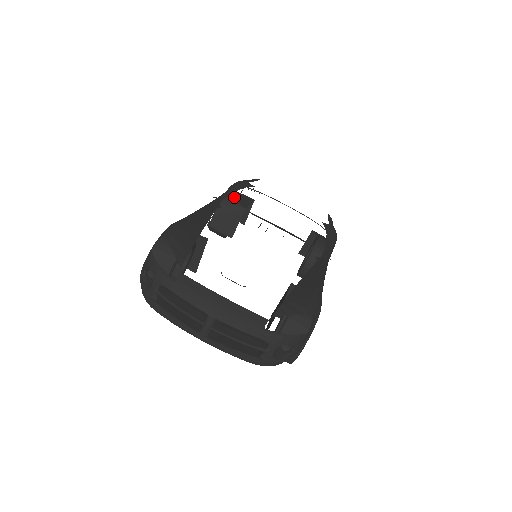
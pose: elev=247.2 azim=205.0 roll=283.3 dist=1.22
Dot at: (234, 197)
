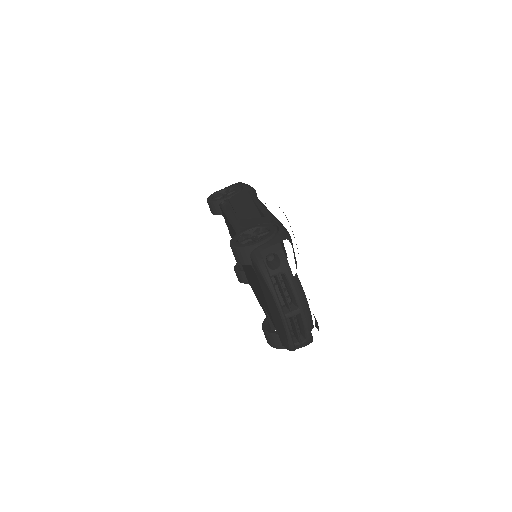
Dot at: occluded
